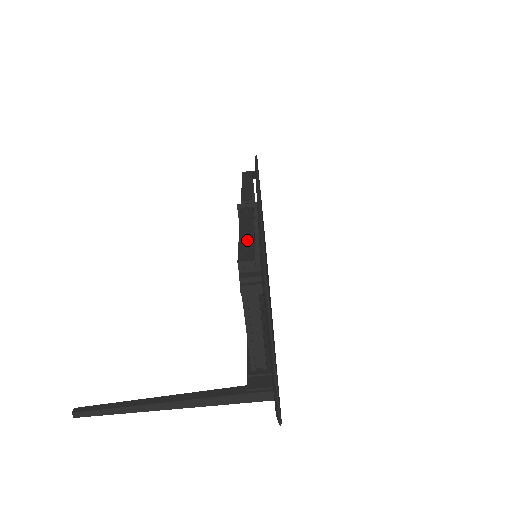
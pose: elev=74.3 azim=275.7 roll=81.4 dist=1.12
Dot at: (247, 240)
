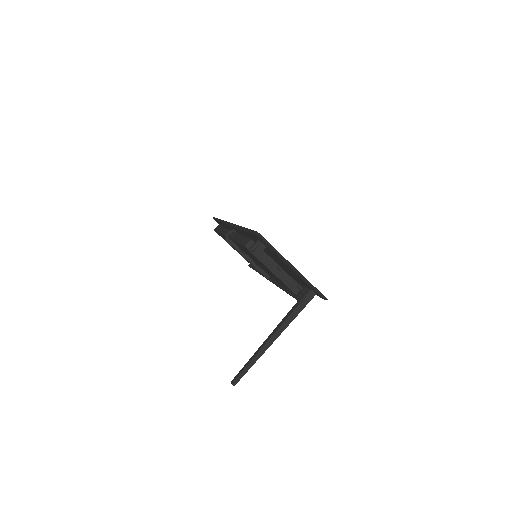
Dot at: (241, 239)
